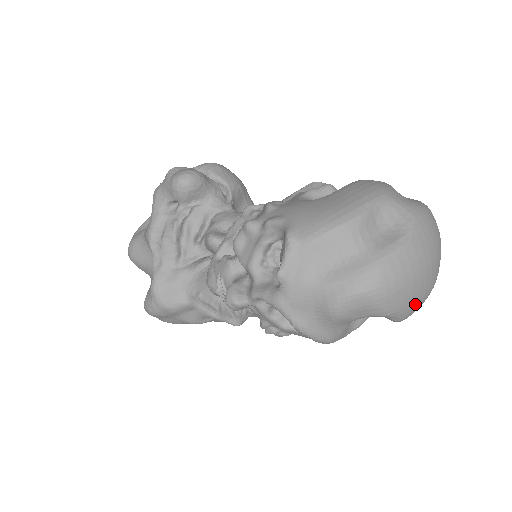
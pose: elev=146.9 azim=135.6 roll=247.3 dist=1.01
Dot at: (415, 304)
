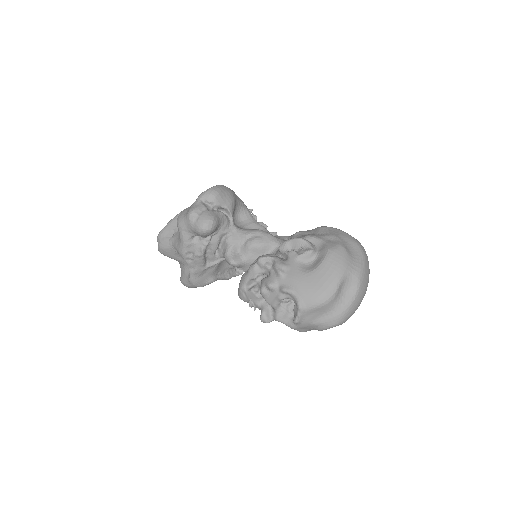
Dot at: occluded
